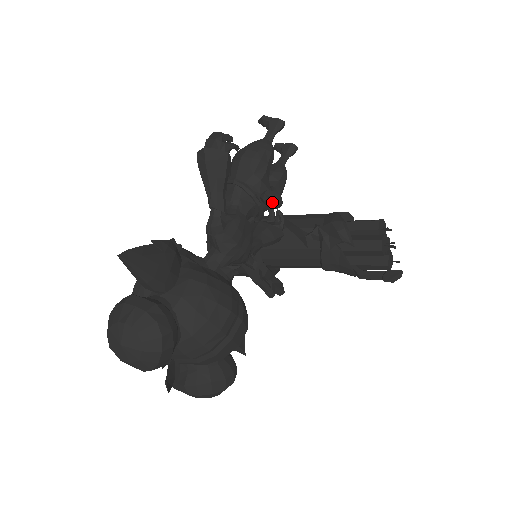
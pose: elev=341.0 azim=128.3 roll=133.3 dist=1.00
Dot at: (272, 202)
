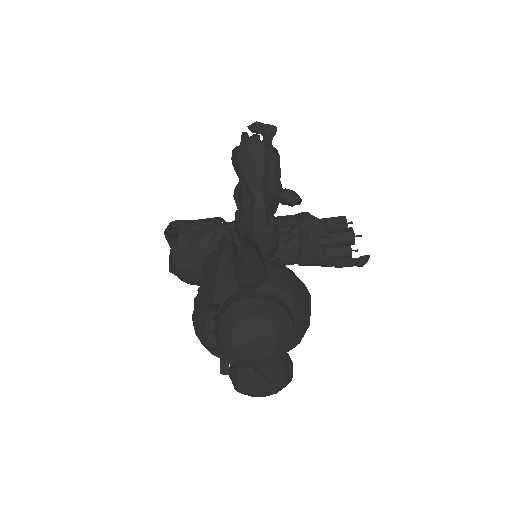
Dot at: (295, 199)
